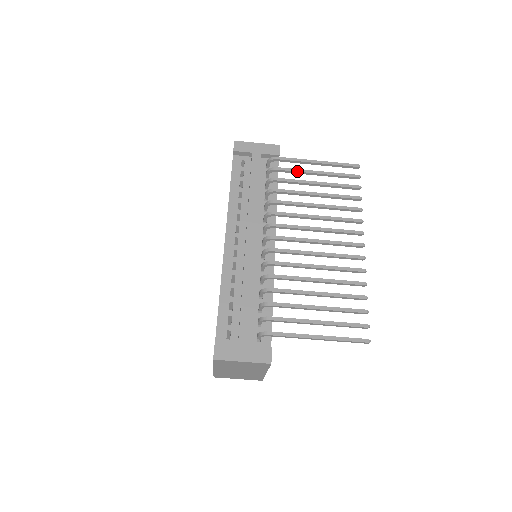
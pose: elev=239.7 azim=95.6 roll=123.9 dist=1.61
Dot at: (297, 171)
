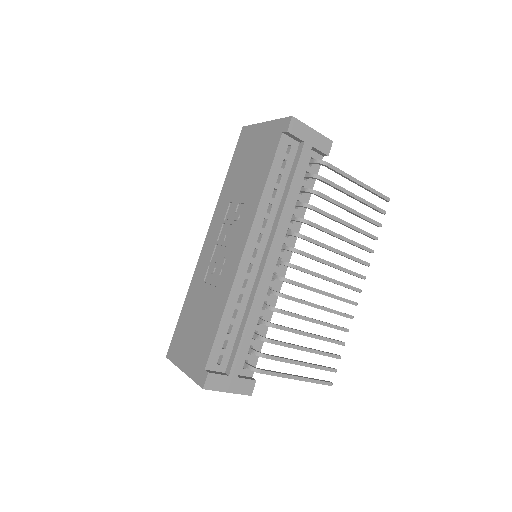
Dot at: (340, 189)
